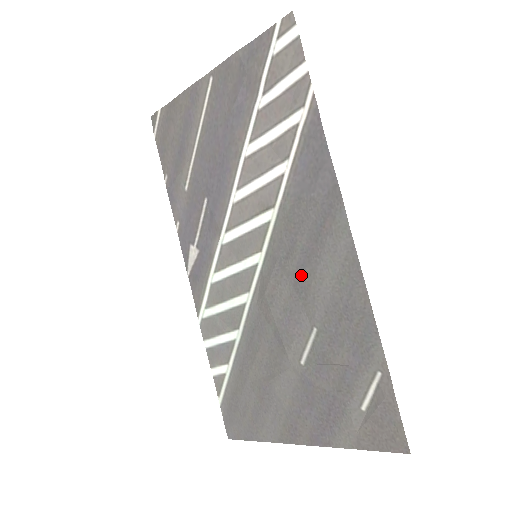
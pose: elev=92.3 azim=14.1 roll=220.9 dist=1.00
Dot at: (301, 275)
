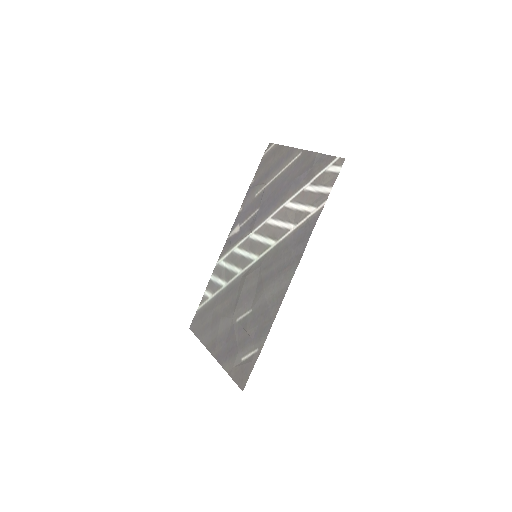
Dot at: (263, 281)
